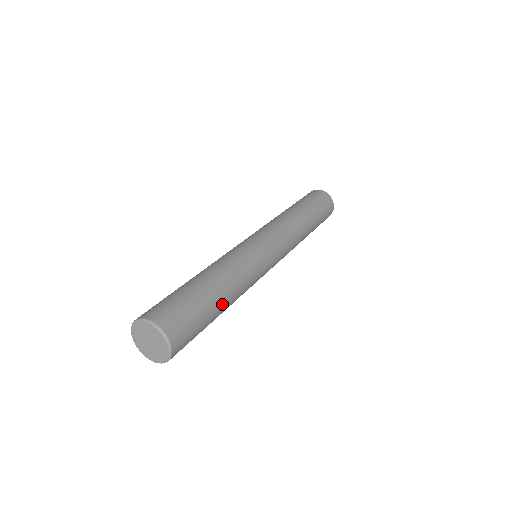
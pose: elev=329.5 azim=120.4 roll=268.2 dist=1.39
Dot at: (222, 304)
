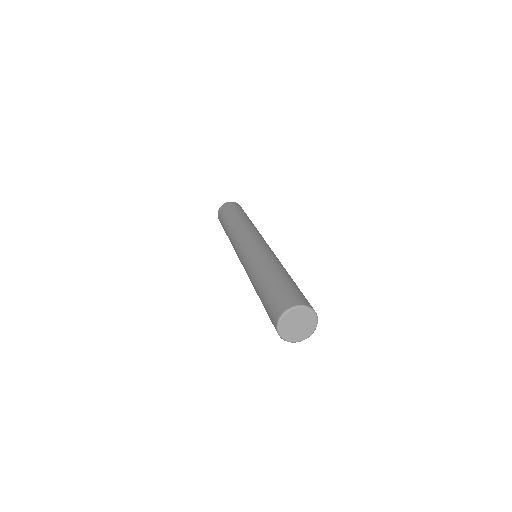
Dot at: occluded
